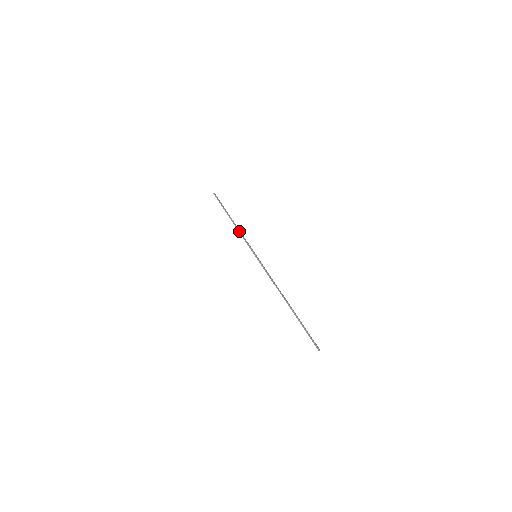
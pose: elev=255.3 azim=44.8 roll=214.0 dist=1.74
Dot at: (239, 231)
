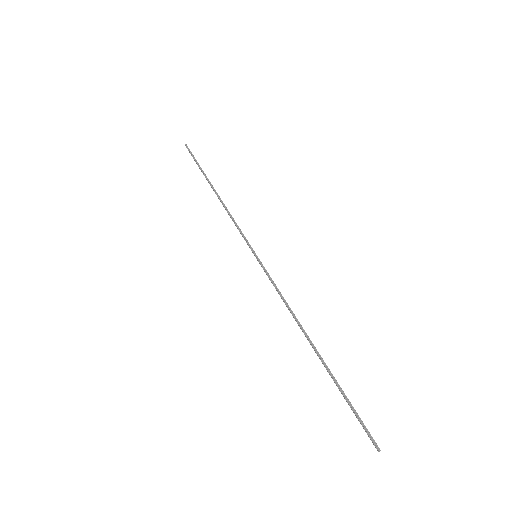
Dot at: (227, 210)
